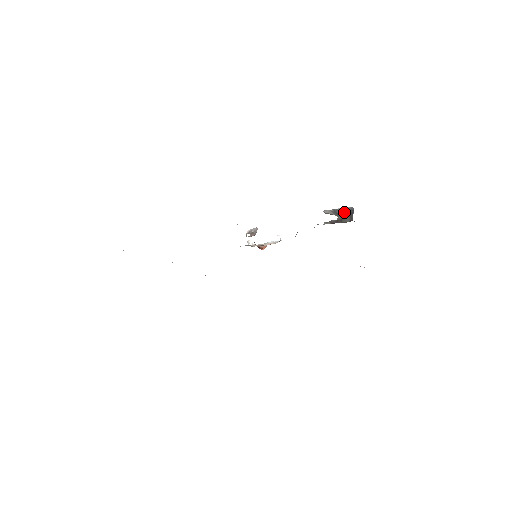
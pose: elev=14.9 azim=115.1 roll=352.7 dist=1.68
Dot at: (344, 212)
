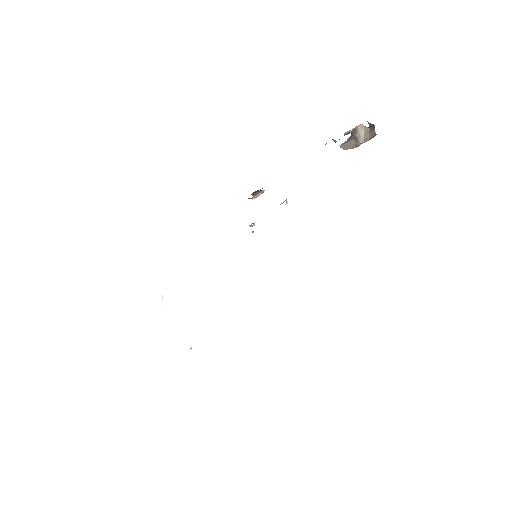
Dot at: occluded
